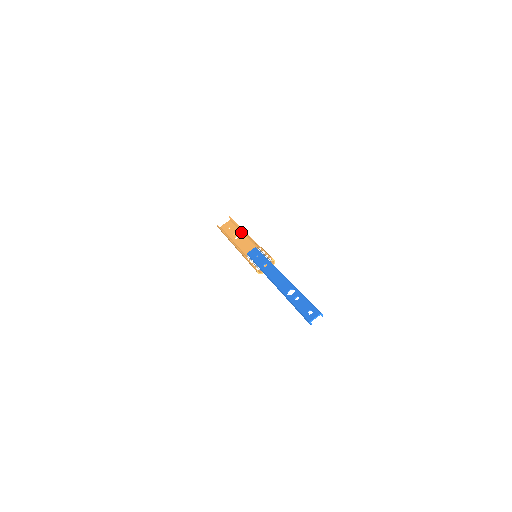
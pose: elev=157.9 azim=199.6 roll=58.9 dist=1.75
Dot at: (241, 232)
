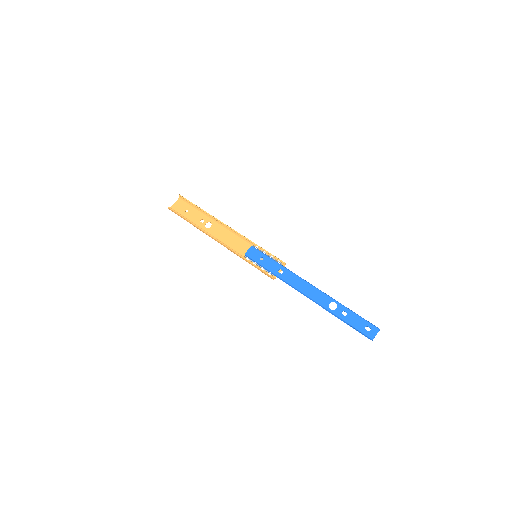
Dot at: (210, 219)
